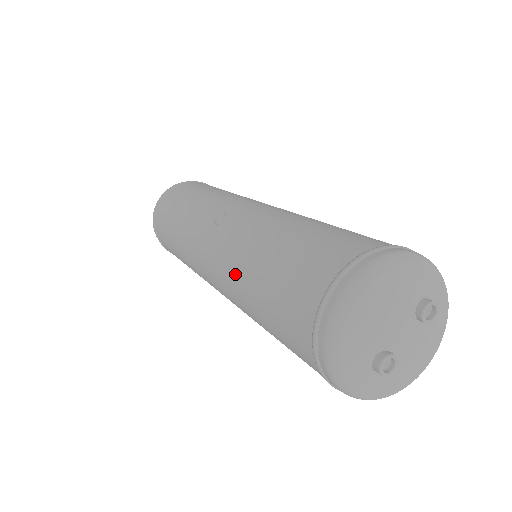
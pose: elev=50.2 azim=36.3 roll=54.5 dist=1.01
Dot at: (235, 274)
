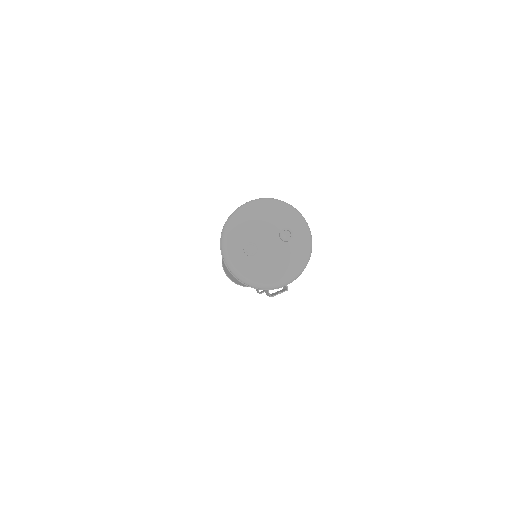
Dot at: occluded
